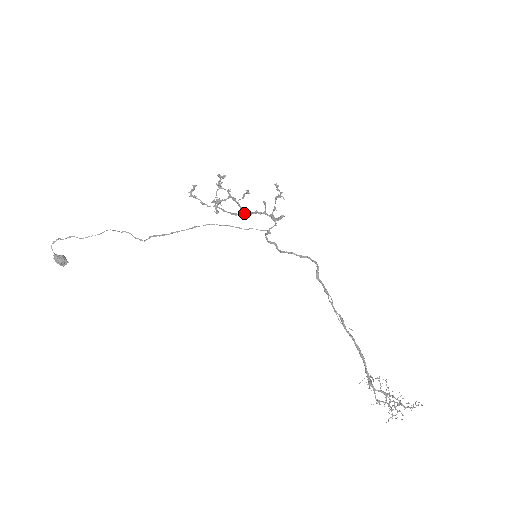
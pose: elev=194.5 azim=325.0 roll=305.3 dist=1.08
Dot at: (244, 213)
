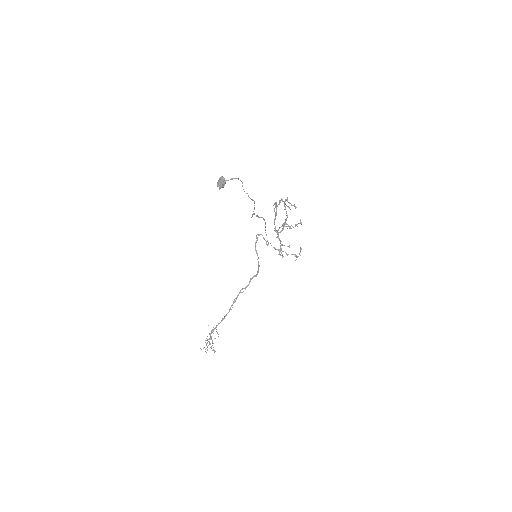
Dot at: (278, 235)
